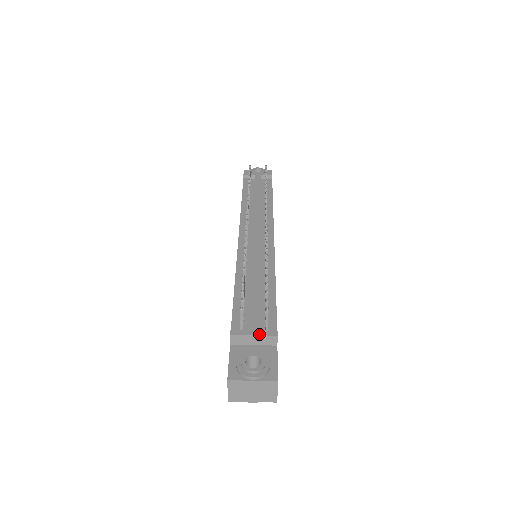
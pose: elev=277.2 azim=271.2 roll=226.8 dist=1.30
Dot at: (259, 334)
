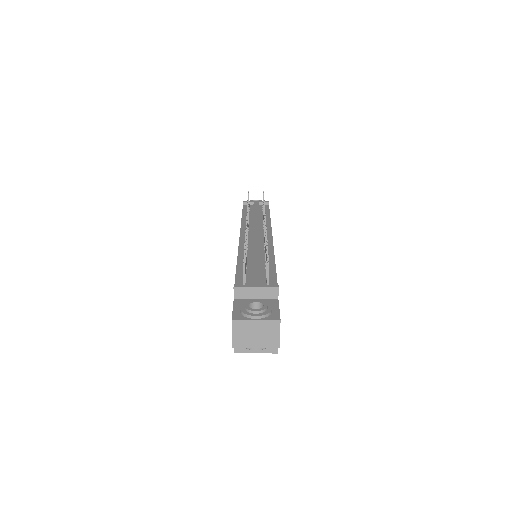
Dot at: (261, 286)
